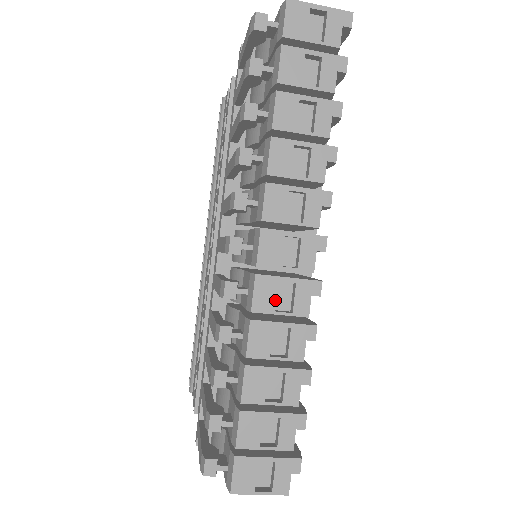
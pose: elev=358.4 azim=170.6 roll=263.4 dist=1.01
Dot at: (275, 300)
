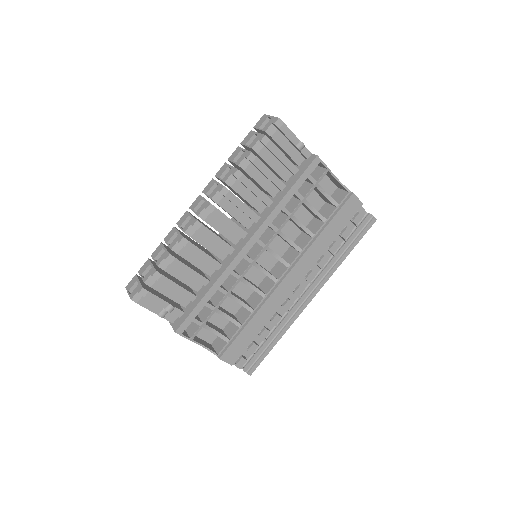
Dot at: (183, 222)
